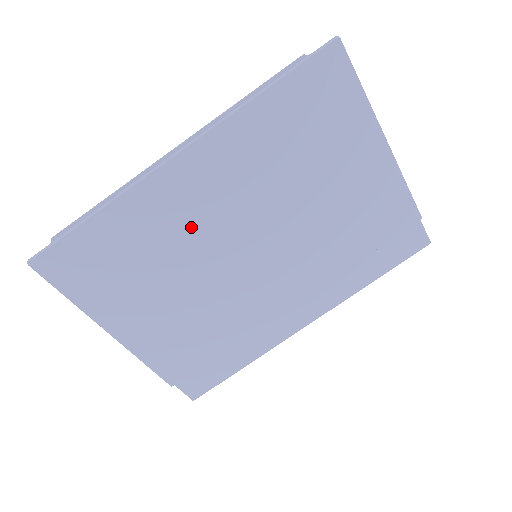
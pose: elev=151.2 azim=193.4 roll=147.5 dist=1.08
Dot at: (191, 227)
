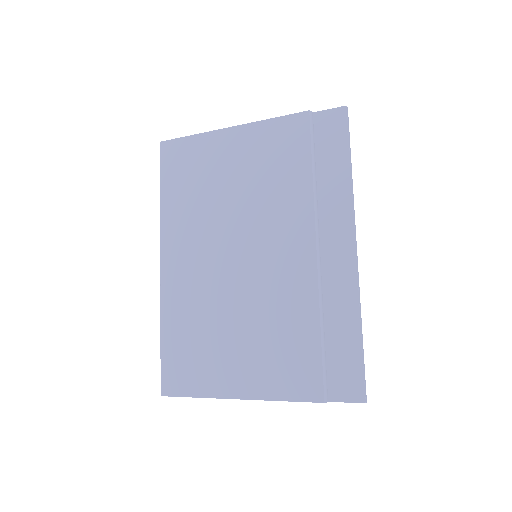
Dot at: (203, 285)
